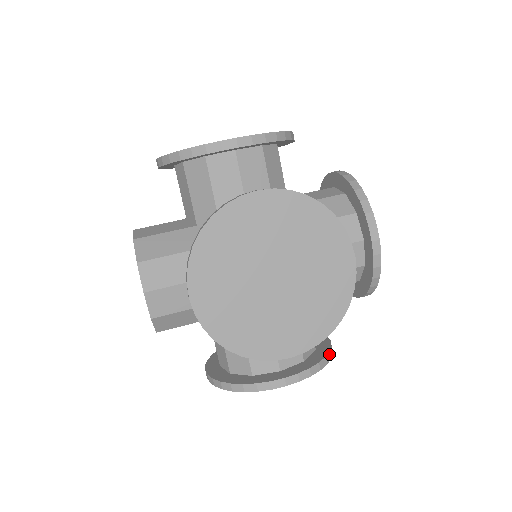
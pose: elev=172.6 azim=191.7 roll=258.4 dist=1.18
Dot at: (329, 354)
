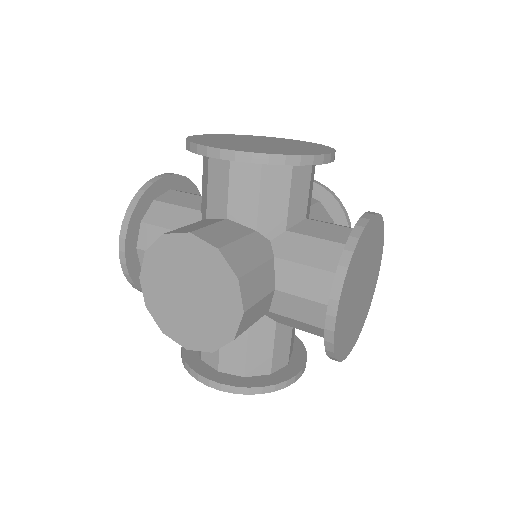
Dot at: (298, 340)
